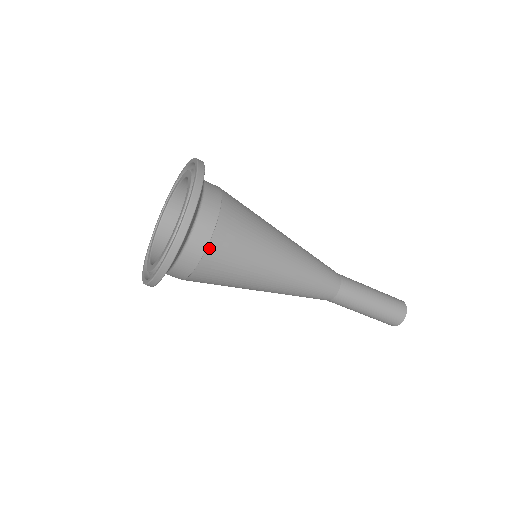
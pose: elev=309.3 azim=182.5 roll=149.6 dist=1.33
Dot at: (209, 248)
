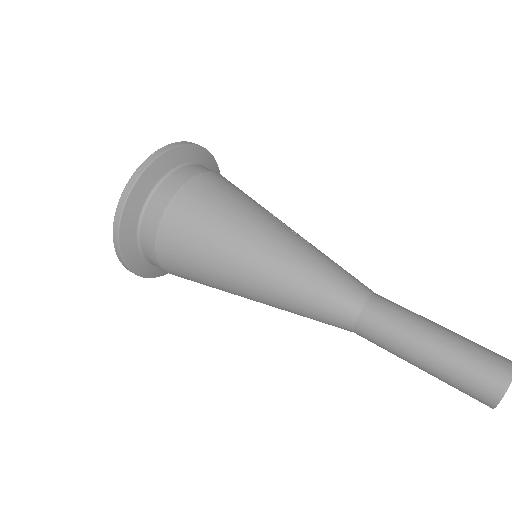
Dot at: (160, 262)
